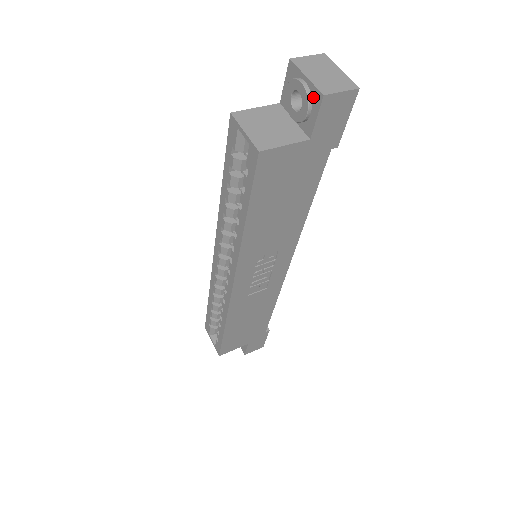
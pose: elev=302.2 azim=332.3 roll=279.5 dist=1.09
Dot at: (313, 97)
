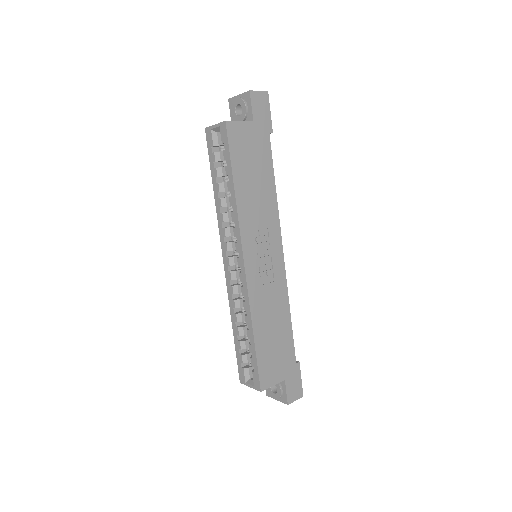
Dot at: (245, 98)
